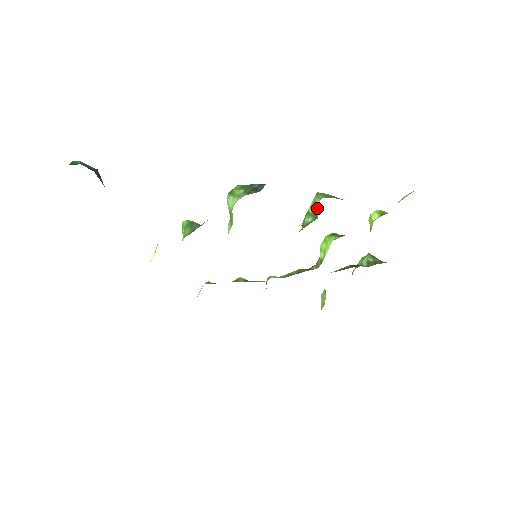
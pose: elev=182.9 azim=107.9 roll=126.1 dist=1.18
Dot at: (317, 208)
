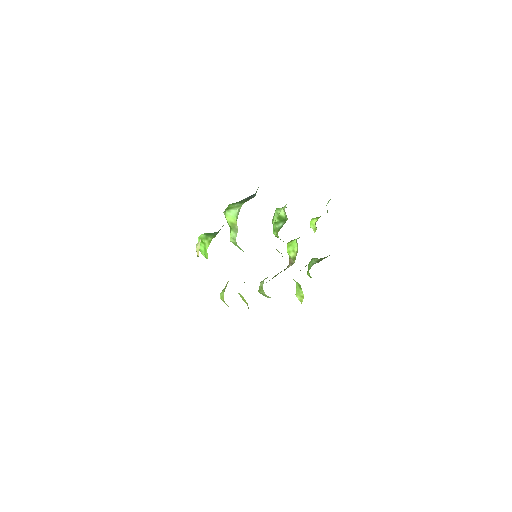
Dot at: (283, 215)
